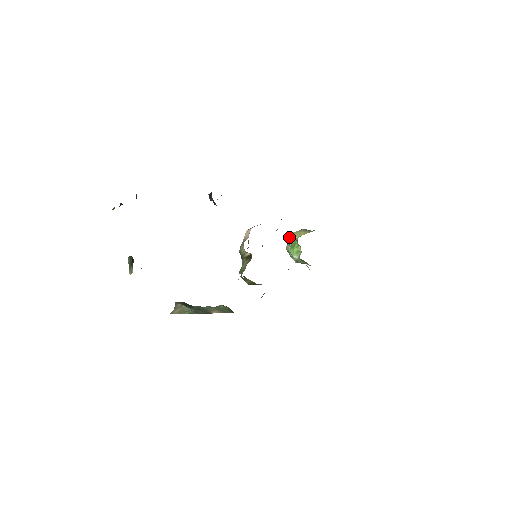
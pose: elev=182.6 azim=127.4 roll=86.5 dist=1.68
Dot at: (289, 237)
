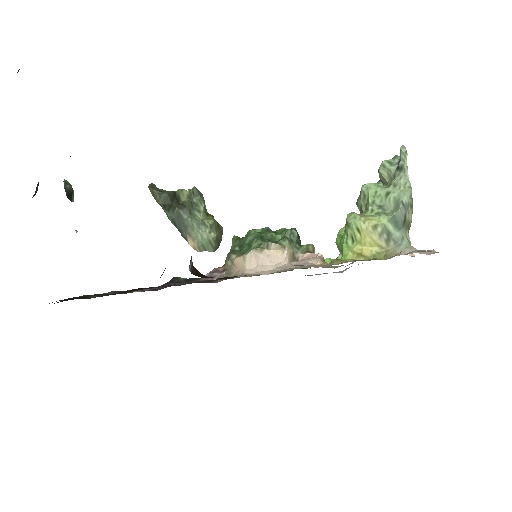
Dot at: (348, 226)
